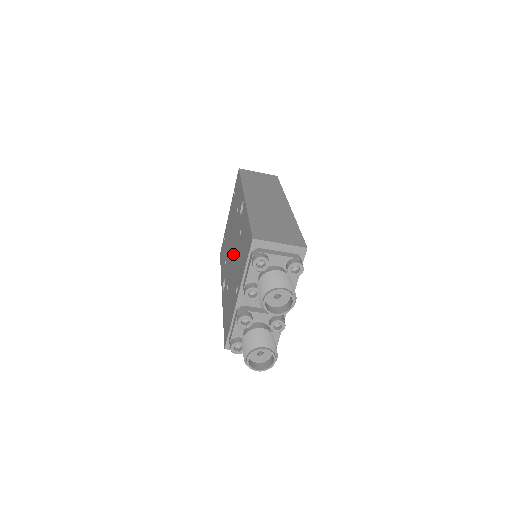
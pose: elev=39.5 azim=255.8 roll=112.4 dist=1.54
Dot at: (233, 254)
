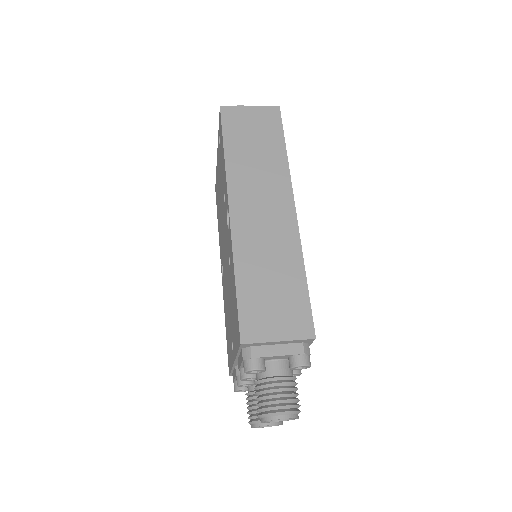
Dot at: (226, 264)
